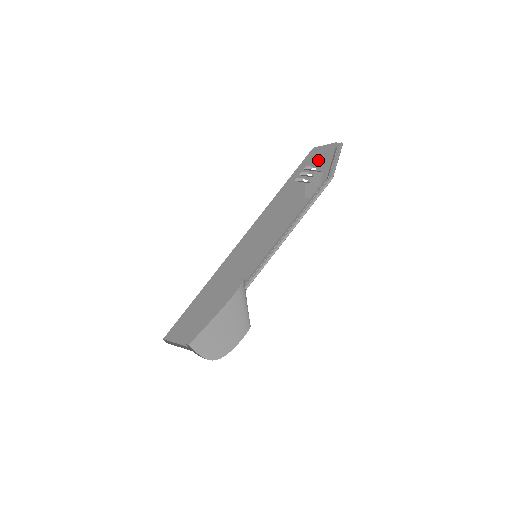
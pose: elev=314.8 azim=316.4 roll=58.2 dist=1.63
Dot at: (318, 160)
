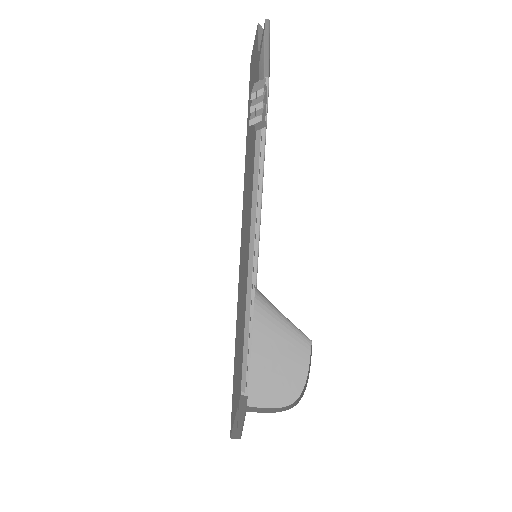
Dot at: (253, 70)
